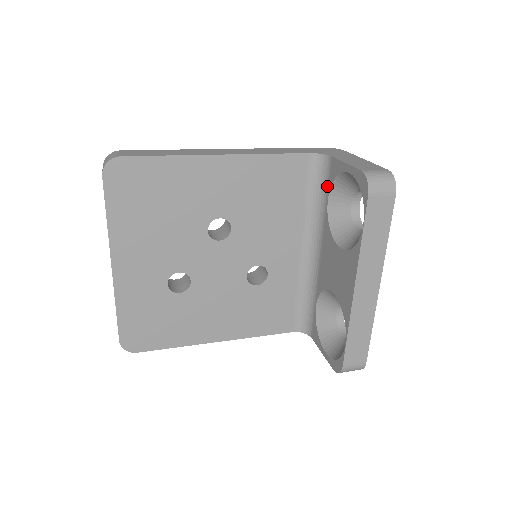
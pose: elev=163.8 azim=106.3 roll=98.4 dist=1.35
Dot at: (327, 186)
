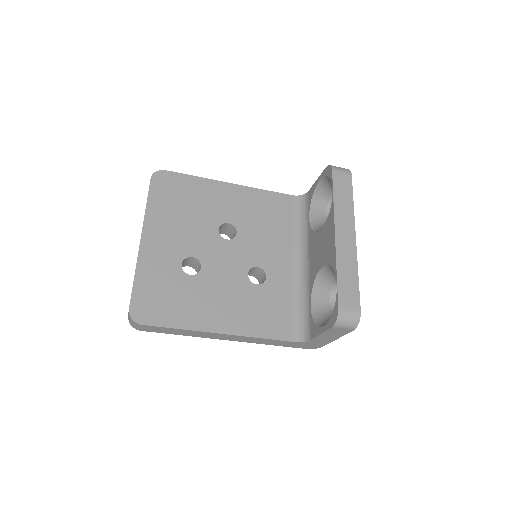
Dot at: (307, 210)
